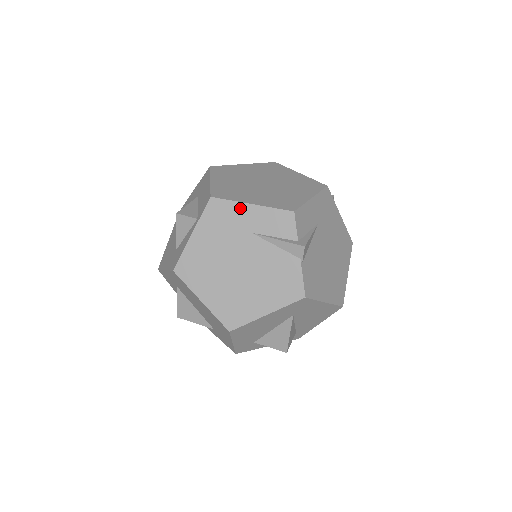
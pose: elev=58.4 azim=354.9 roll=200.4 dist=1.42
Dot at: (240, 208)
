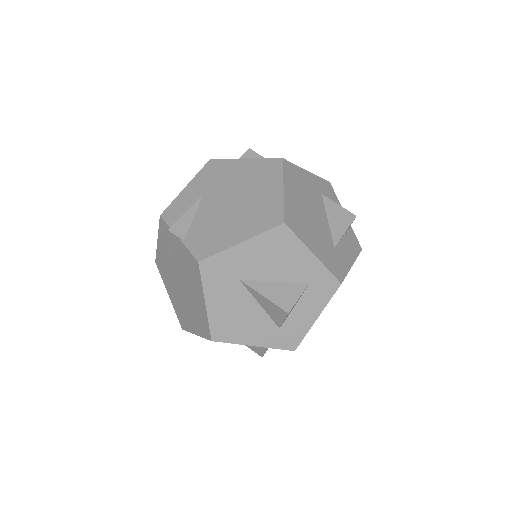
Dot at: (159, 250)
